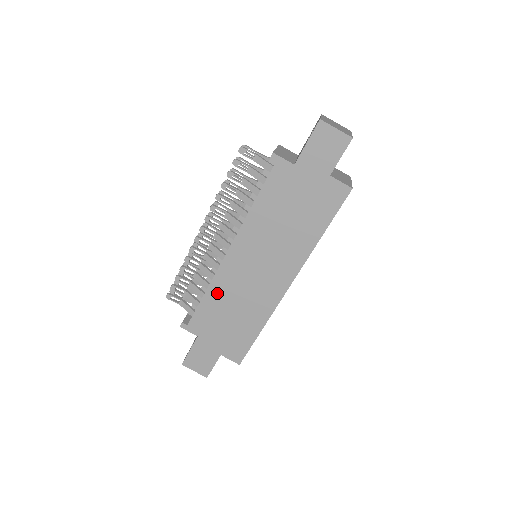
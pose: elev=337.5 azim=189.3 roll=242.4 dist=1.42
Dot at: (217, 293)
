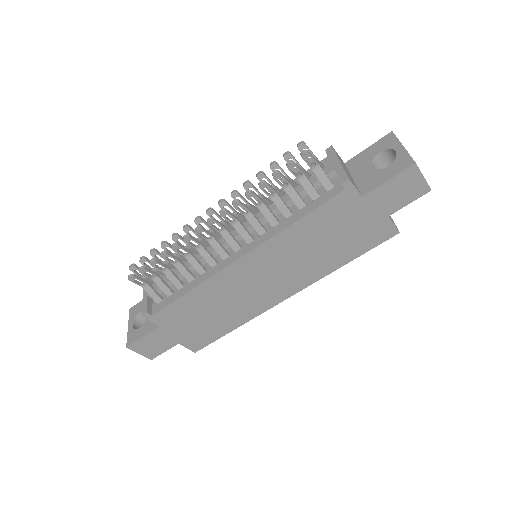
Dot at: (205, 293)
